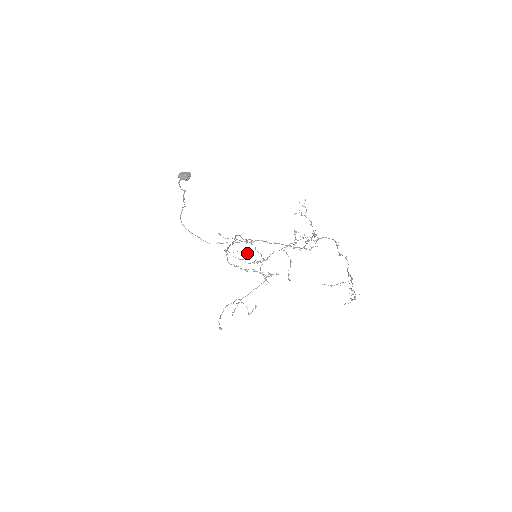
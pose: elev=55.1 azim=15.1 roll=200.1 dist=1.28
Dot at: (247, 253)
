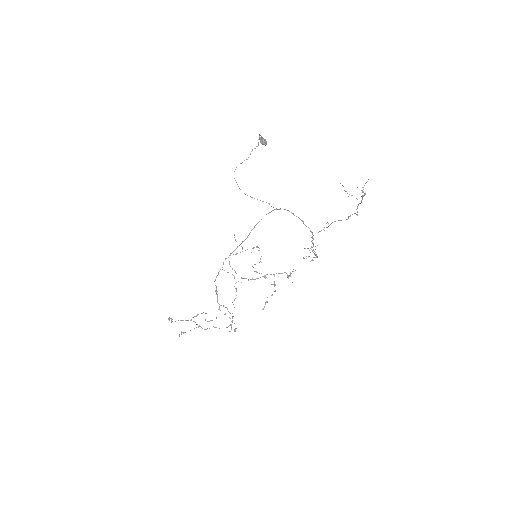
Dot at: occluded
